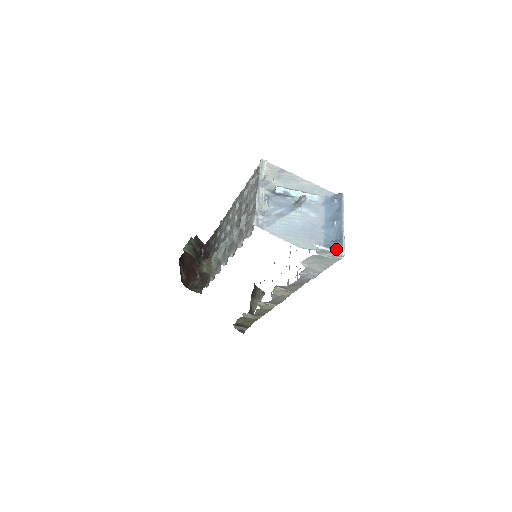
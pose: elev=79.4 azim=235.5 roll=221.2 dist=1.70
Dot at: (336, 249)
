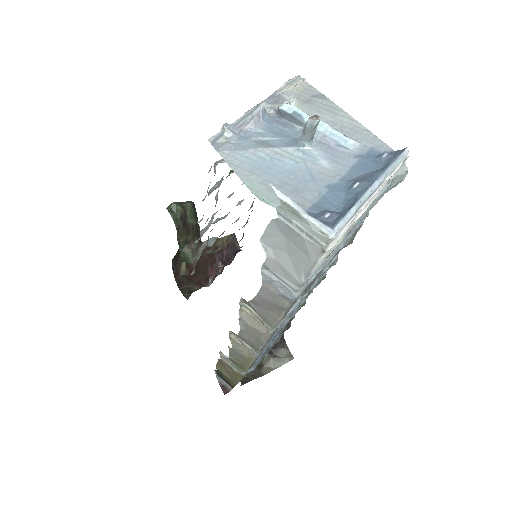
Dot at: (322, 221)
